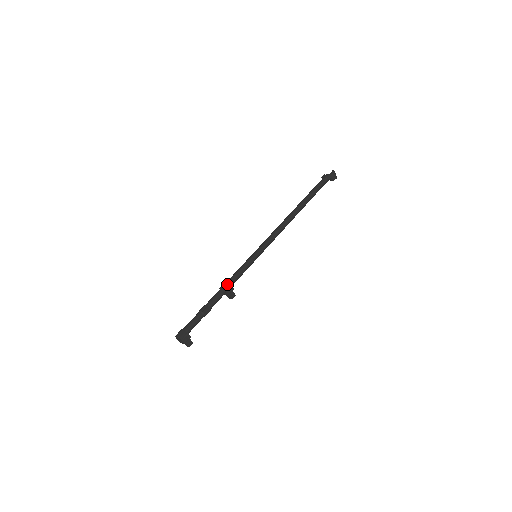
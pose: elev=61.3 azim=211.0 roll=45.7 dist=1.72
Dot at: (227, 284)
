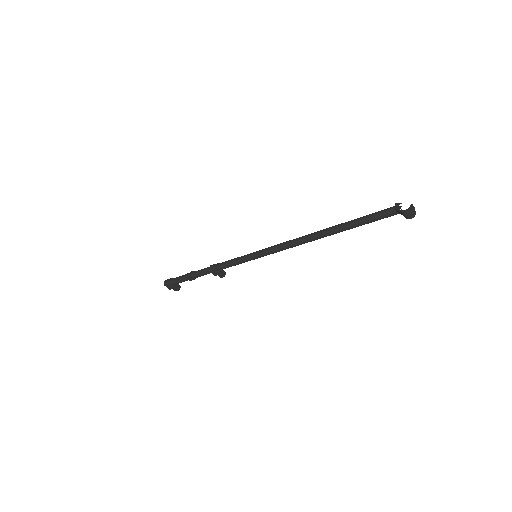
Dot at: (214, 268)
